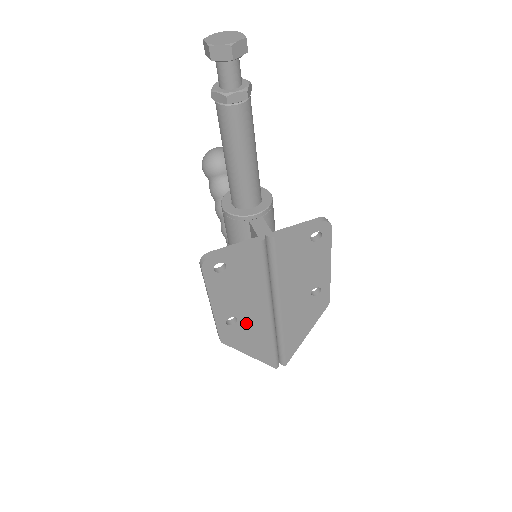
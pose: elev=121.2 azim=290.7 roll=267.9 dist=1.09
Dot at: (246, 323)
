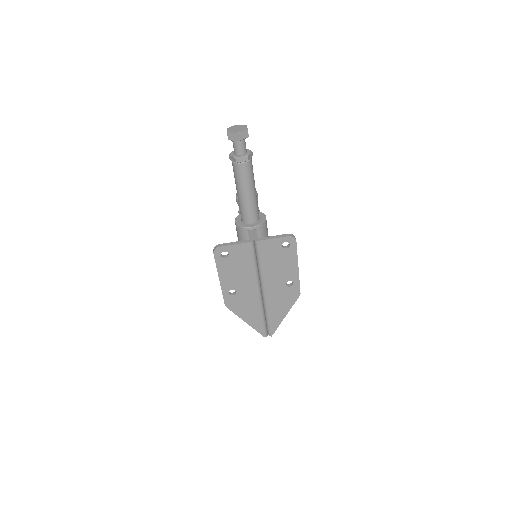
Dot at: (242, 296)
